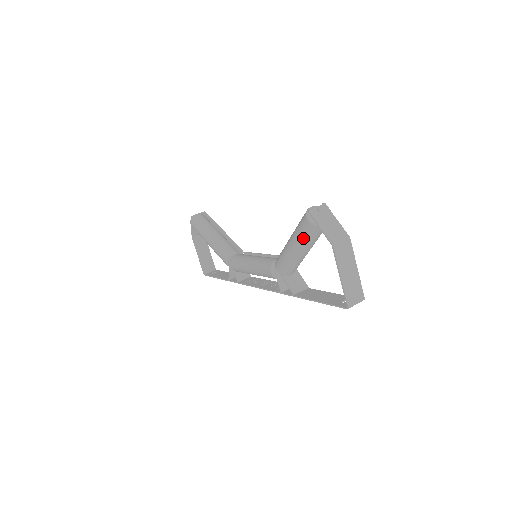
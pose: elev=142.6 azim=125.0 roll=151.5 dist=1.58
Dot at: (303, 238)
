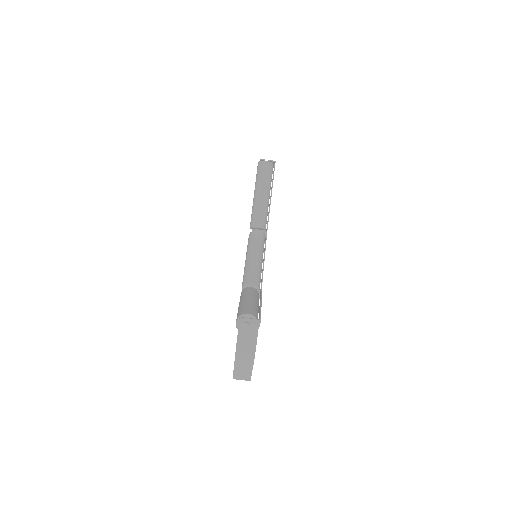
Dot at: occluded
